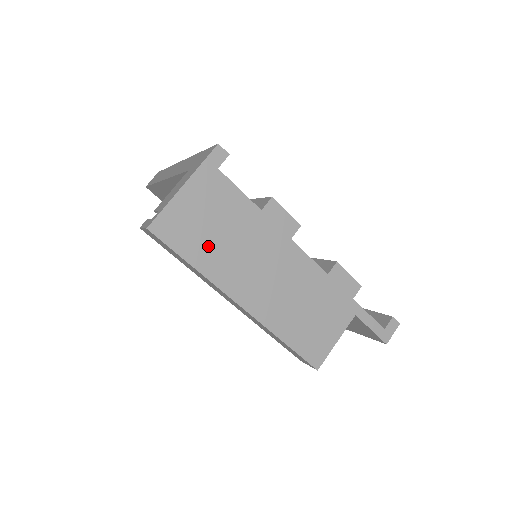
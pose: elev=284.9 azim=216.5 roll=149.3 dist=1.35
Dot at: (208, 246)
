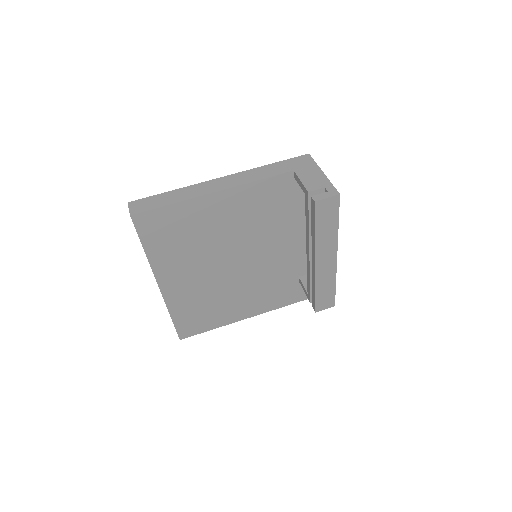
Dot at: occluded
